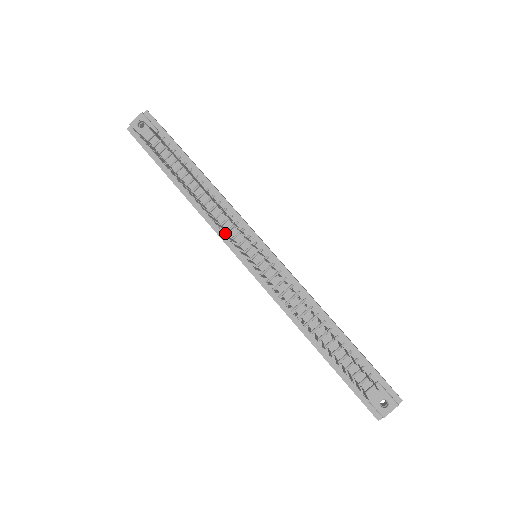
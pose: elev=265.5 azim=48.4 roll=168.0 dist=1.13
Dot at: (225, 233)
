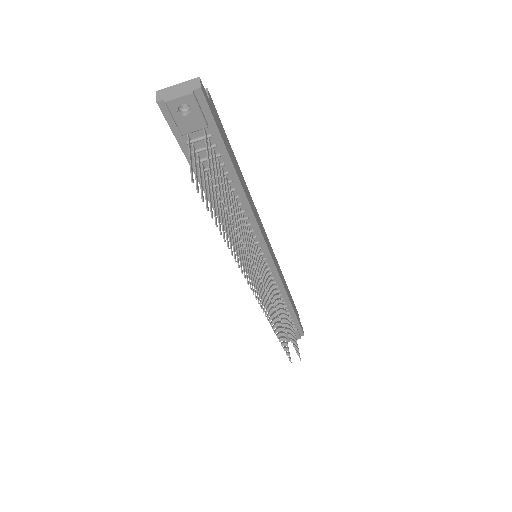
Dot at: (245, 266)
